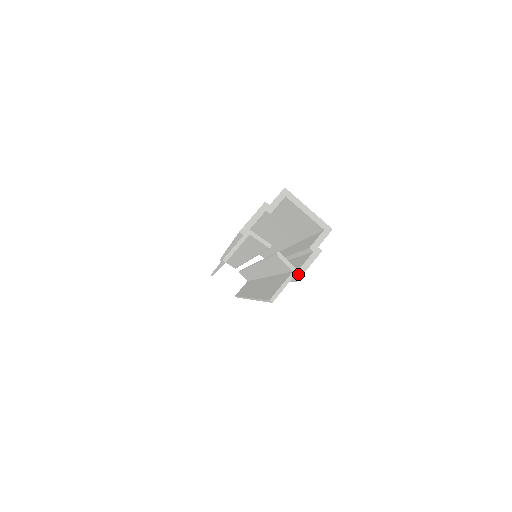
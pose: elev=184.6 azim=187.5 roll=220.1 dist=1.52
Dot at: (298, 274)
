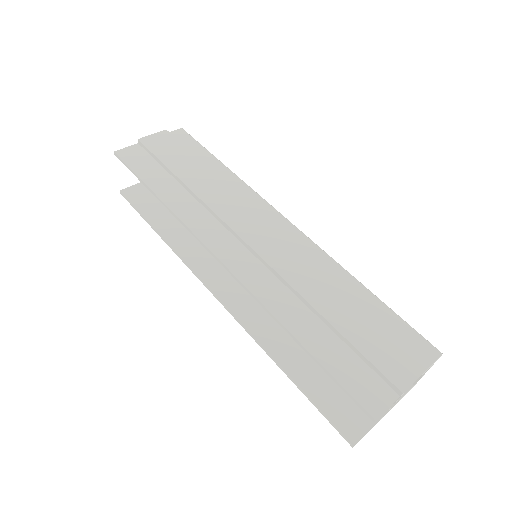
Dot at: occluded
